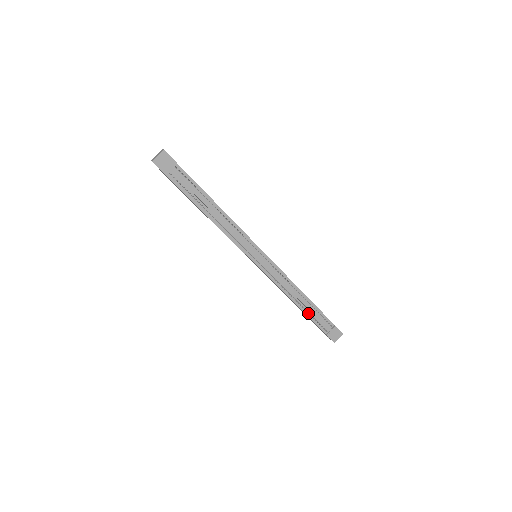
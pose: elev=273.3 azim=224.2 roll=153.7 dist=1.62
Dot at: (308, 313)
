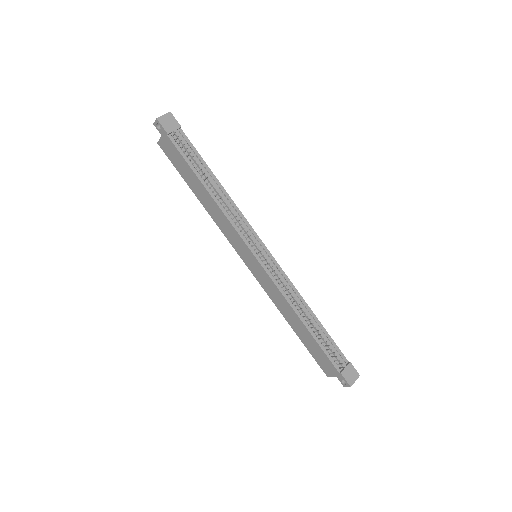
Dot at: (317, 338)
